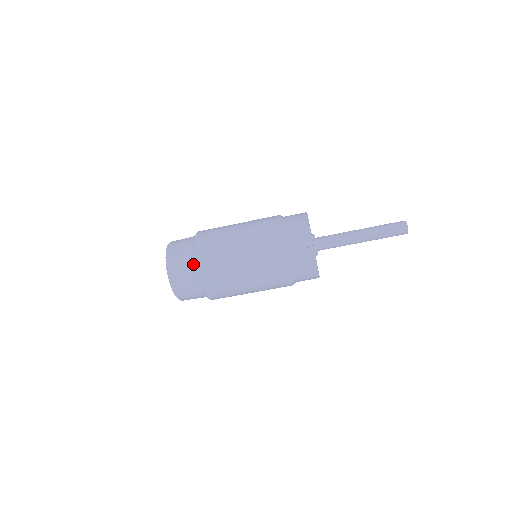
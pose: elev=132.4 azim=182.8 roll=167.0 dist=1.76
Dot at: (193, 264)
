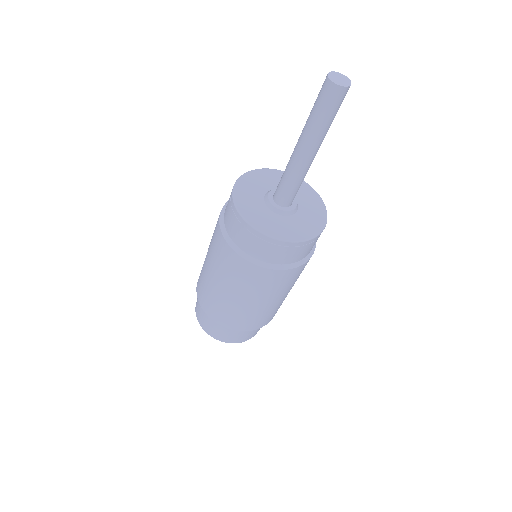
Dot at: occluded
